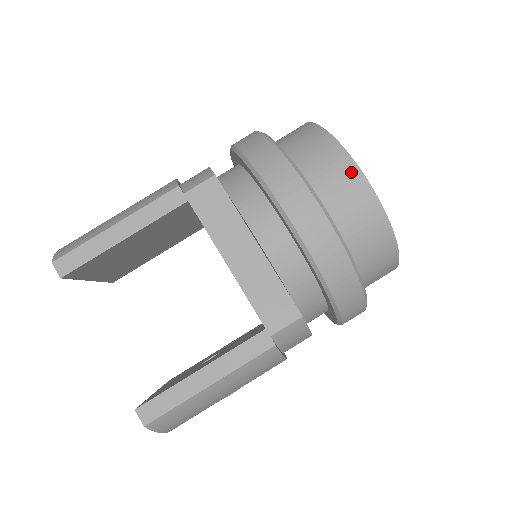
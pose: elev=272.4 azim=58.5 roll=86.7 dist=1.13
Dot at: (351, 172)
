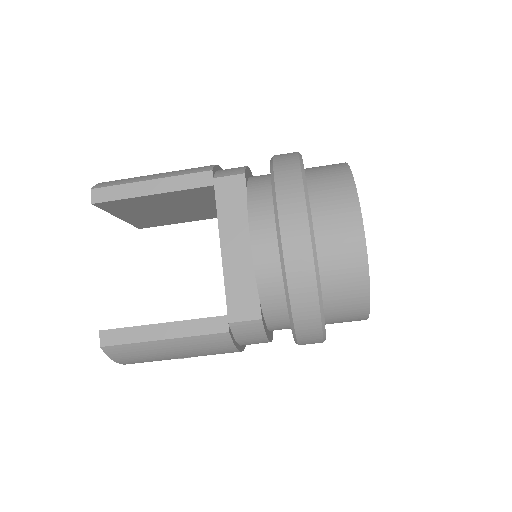
Dot at: (353, 217)
